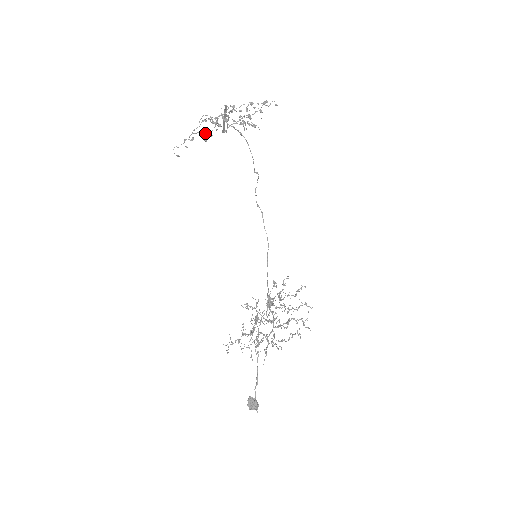
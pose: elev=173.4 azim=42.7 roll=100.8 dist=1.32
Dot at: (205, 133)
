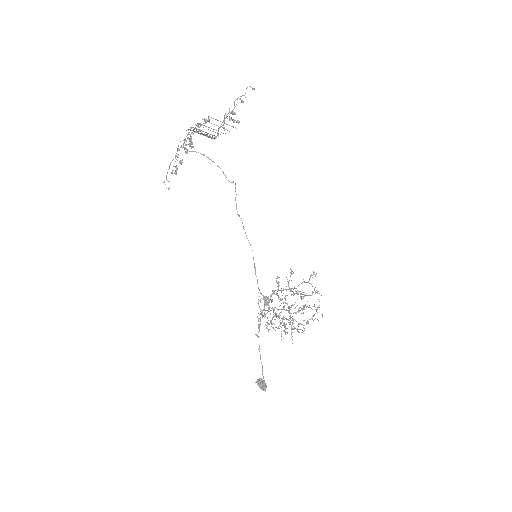
Dot at: (180, 162)
